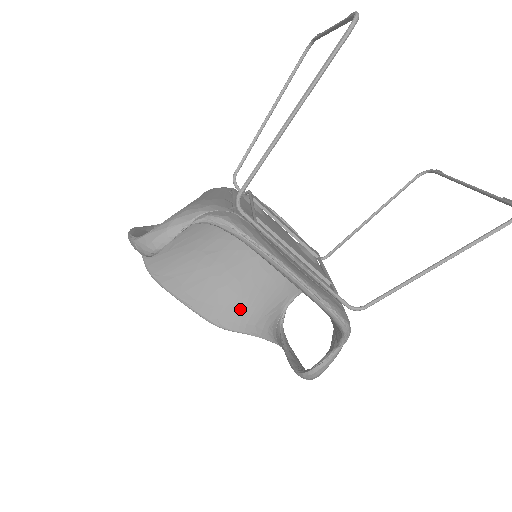
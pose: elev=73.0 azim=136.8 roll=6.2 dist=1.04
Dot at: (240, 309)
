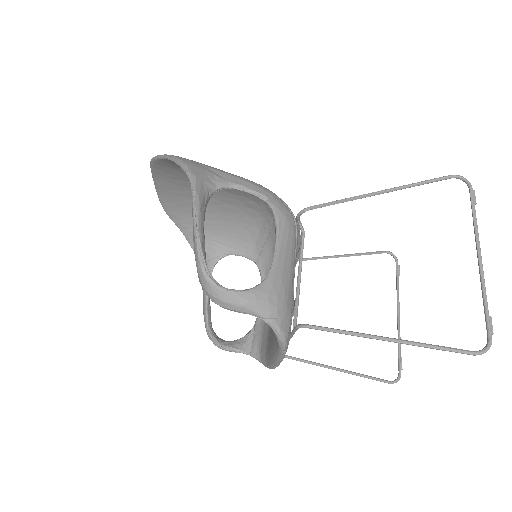
Dot at: occluded
